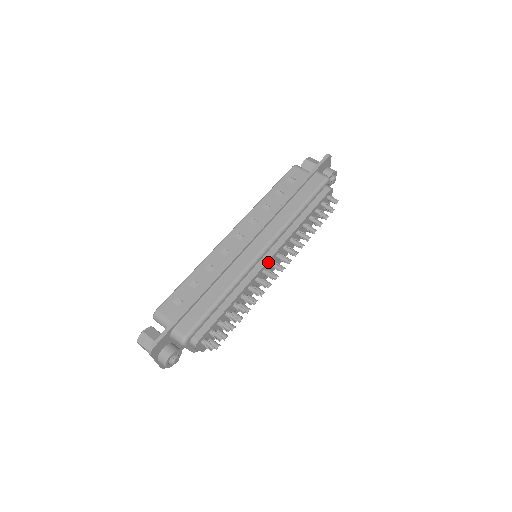
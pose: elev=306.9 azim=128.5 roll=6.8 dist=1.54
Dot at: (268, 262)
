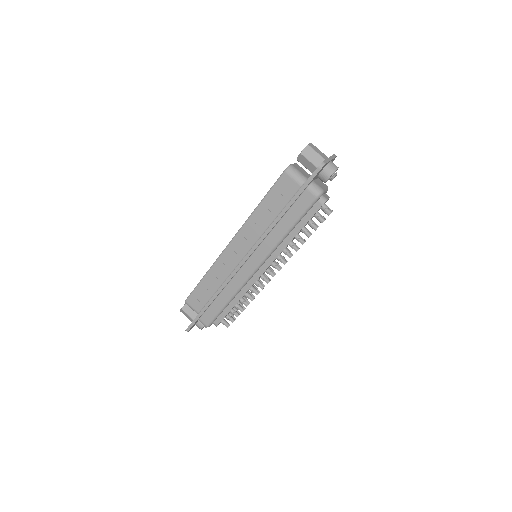
Dot at: occluded
